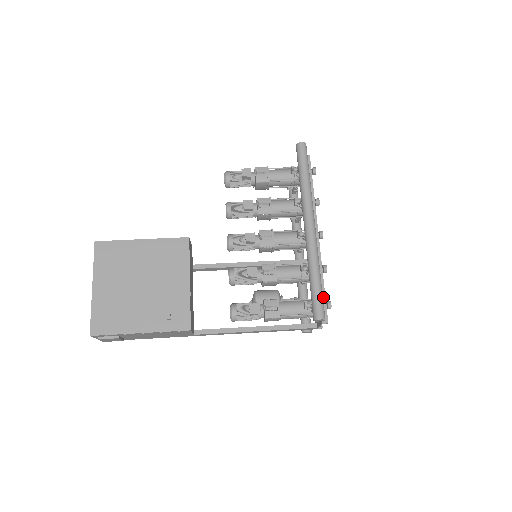
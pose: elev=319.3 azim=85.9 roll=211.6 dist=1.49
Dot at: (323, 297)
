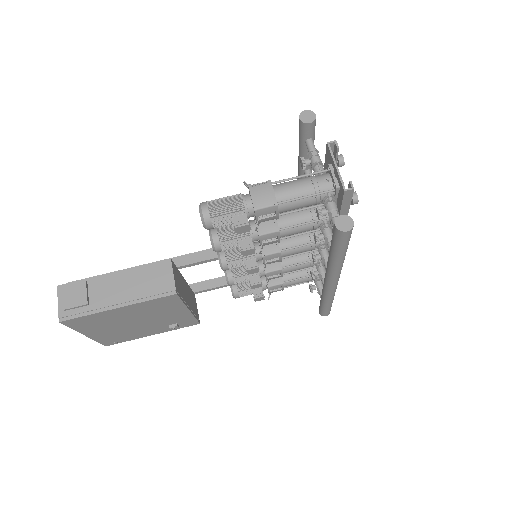
Dot at: occluded
